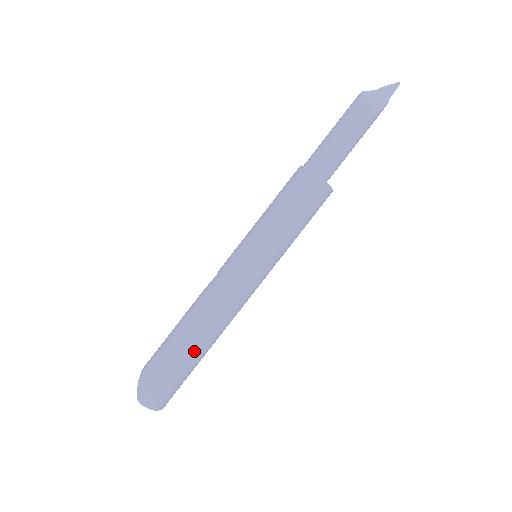
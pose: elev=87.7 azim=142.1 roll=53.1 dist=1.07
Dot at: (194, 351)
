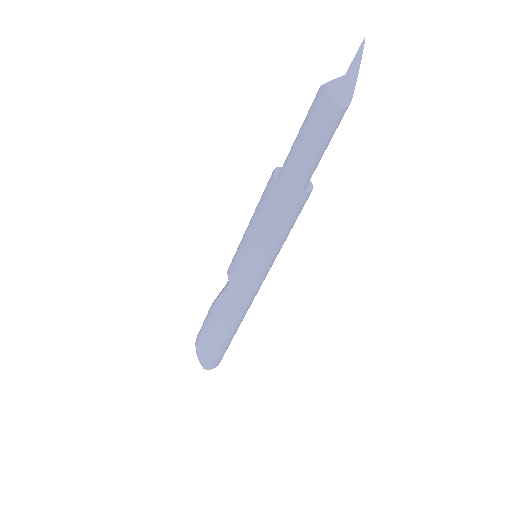
Dot at: (233, 333)
